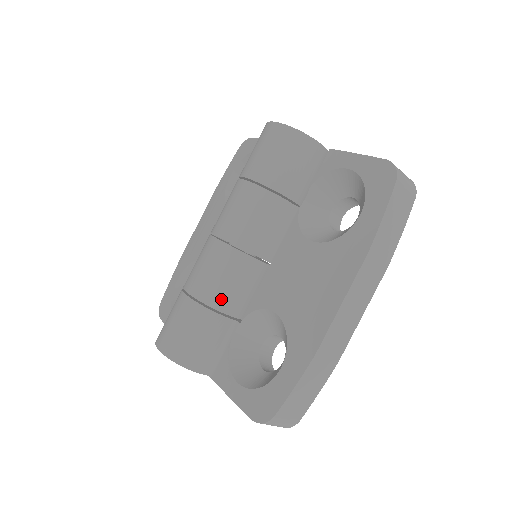
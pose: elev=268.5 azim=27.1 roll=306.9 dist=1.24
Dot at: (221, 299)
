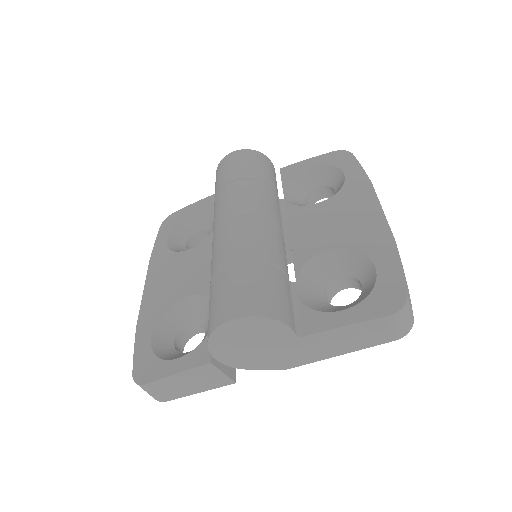
Dot at: (274, 255)
